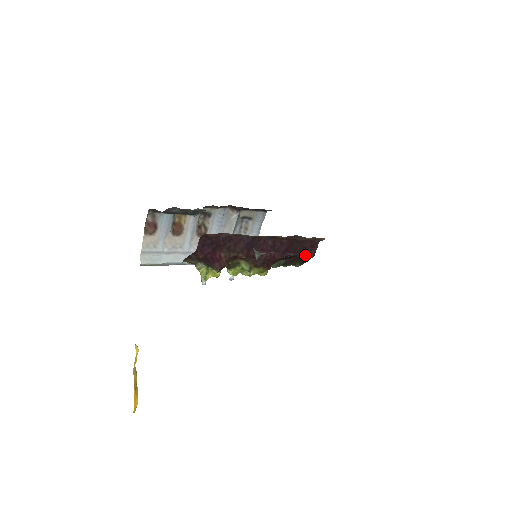
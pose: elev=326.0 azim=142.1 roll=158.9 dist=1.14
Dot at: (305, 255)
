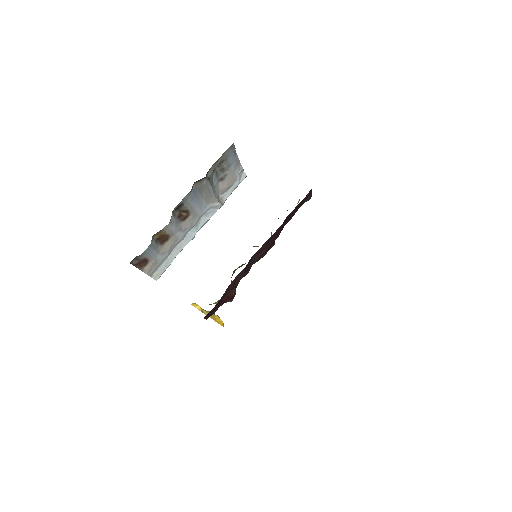
Dot at: (302, 204)
